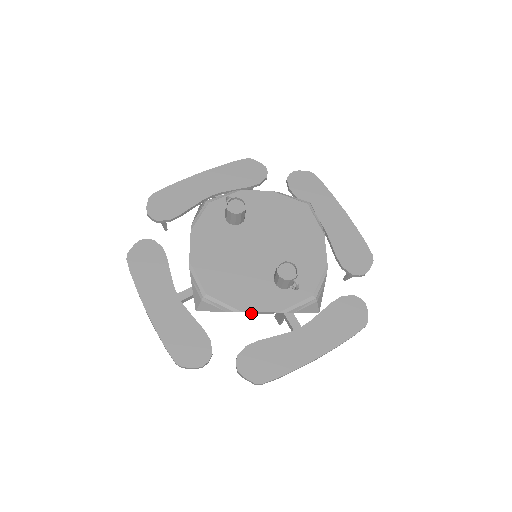
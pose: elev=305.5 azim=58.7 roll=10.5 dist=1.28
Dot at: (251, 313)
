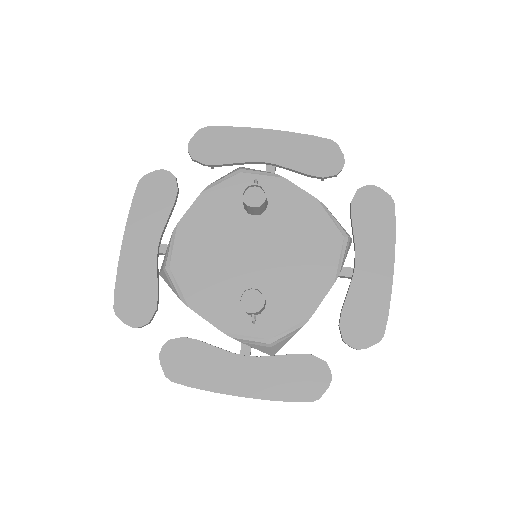
Dot at: (198, 313)
